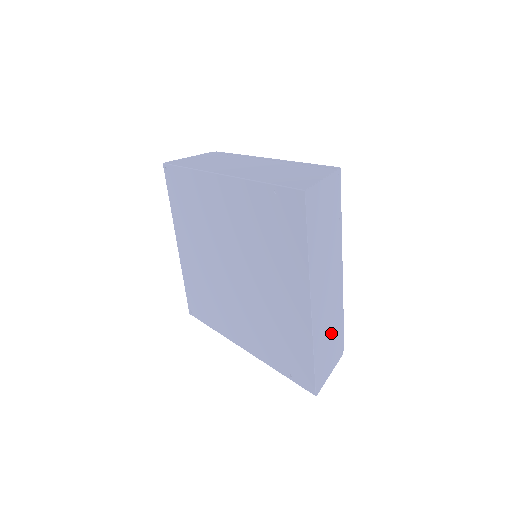
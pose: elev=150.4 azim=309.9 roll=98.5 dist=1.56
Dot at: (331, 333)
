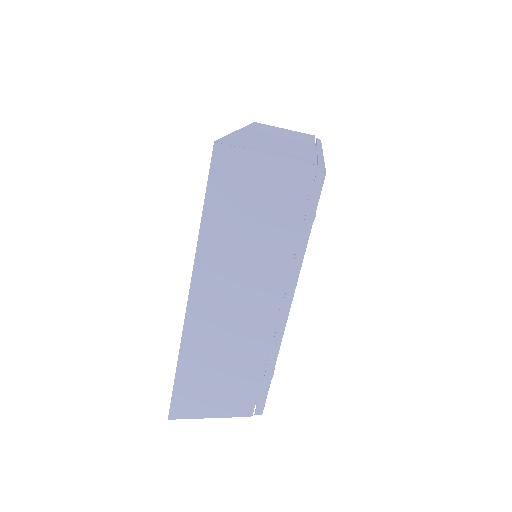
Dot at: occluded
